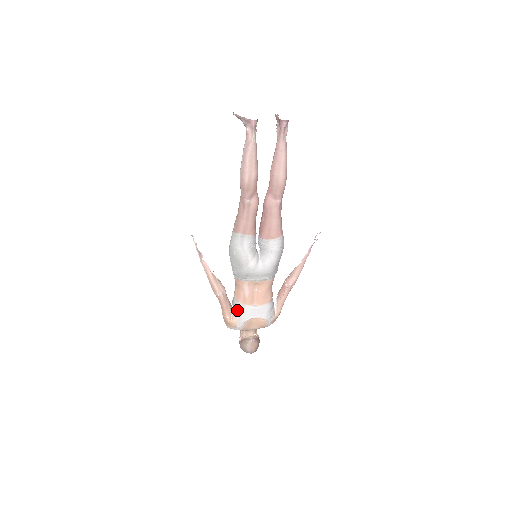
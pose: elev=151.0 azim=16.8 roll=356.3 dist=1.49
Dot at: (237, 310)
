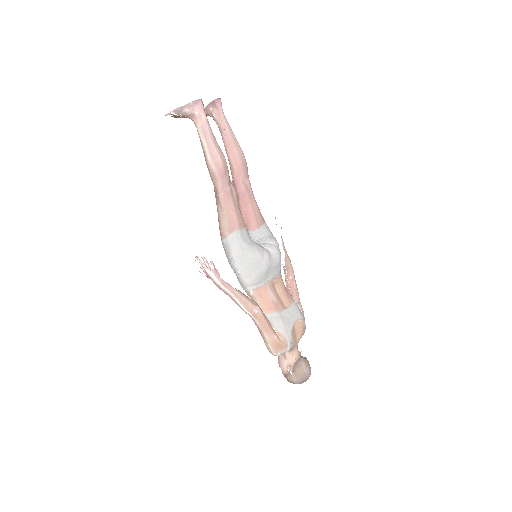
Dot at: (278, 323)
